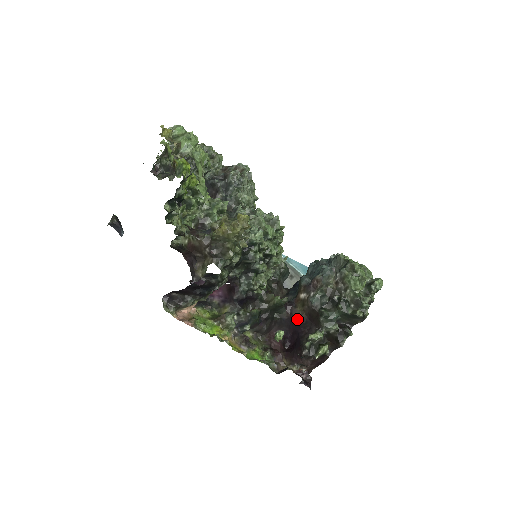
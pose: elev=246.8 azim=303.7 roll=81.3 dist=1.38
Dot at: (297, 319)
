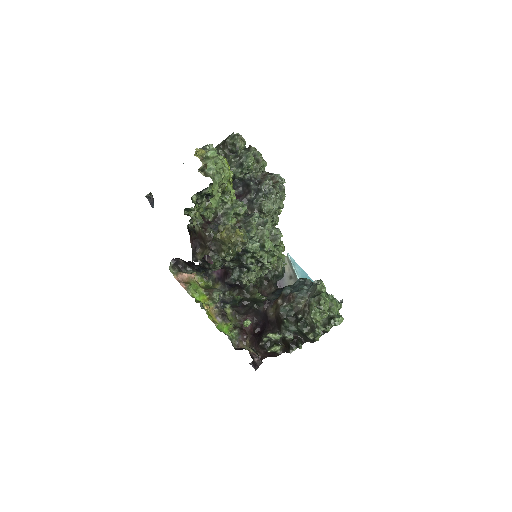
Dot at: (268, 316)
